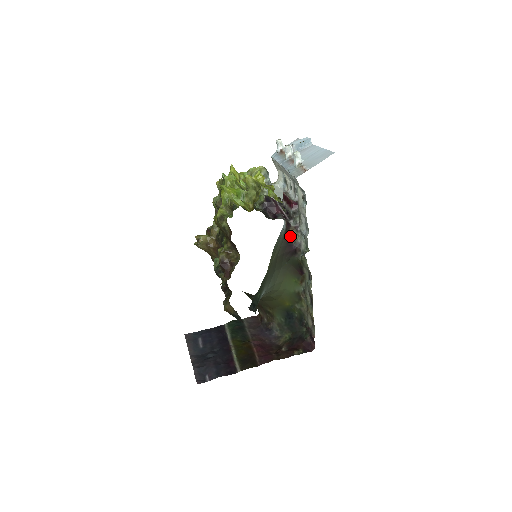
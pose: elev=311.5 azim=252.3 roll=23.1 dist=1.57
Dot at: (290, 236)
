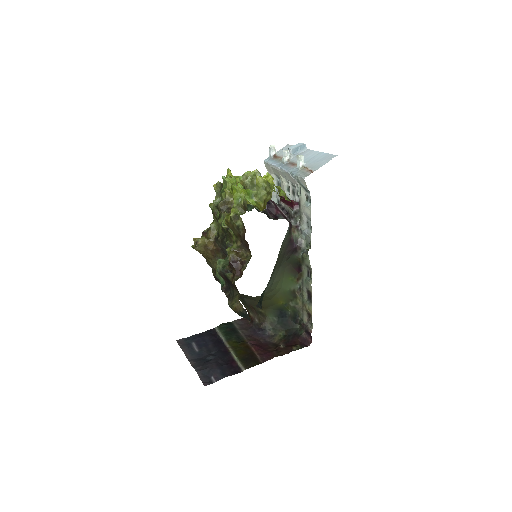
Dot at: (292, 235)
